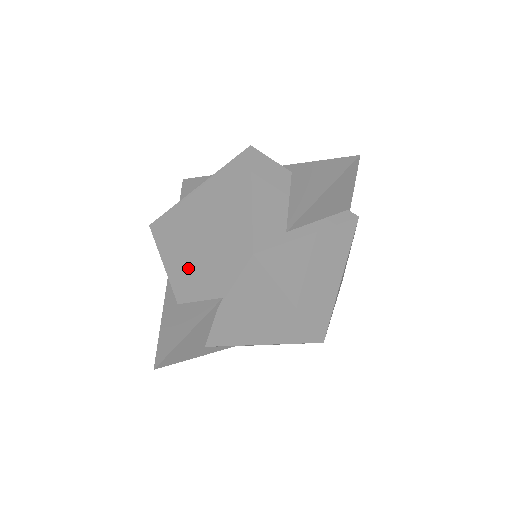
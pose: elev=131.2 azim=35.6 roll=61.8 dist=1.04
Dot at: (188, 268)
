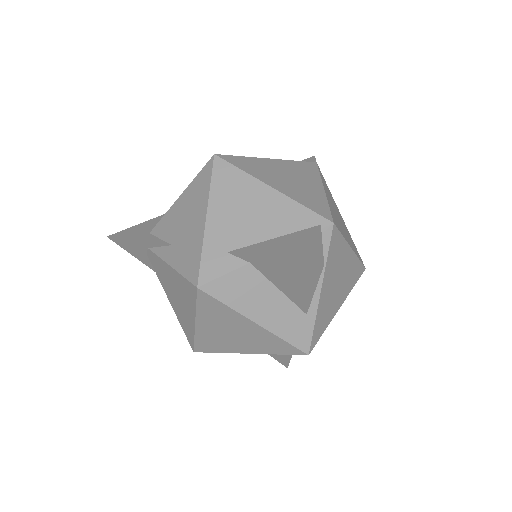
Dot at: occluded
